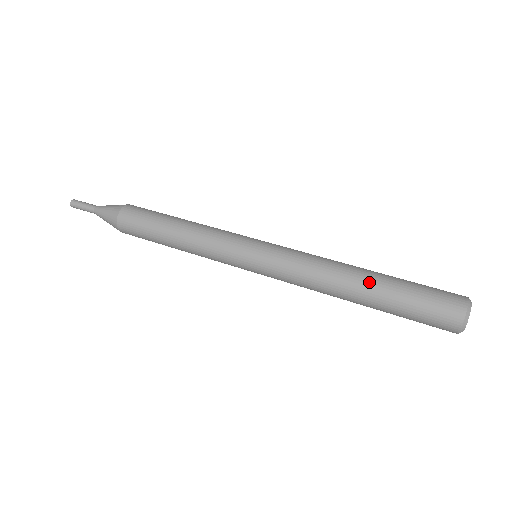
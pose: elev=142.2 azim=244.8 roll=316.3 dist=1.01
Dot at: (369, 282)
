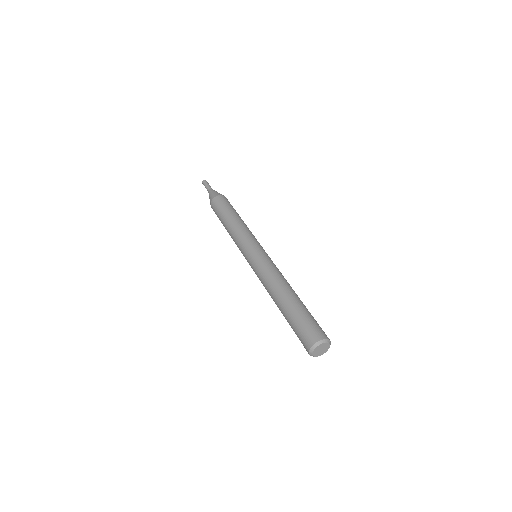
Dot at: (287, 298)
